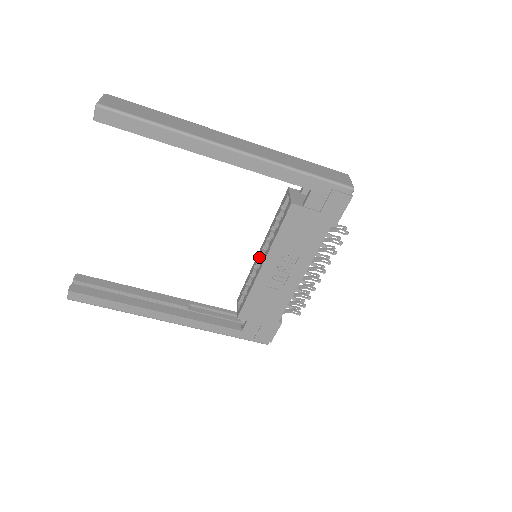
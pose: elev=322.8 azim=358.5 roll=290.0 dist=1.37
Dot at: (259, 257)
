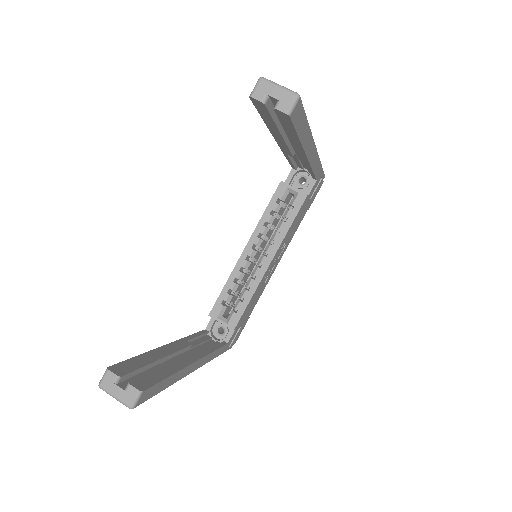
Dot at: (246, 258)
